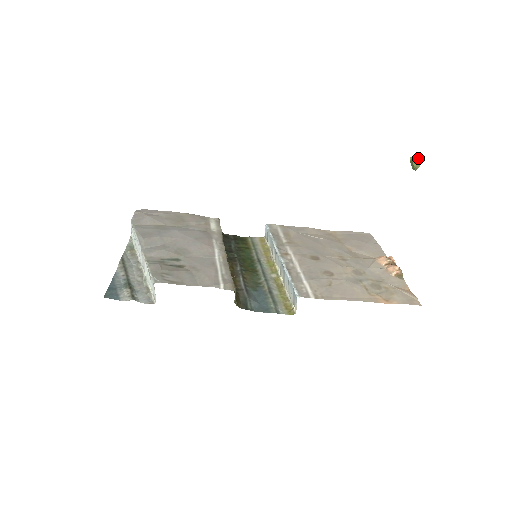
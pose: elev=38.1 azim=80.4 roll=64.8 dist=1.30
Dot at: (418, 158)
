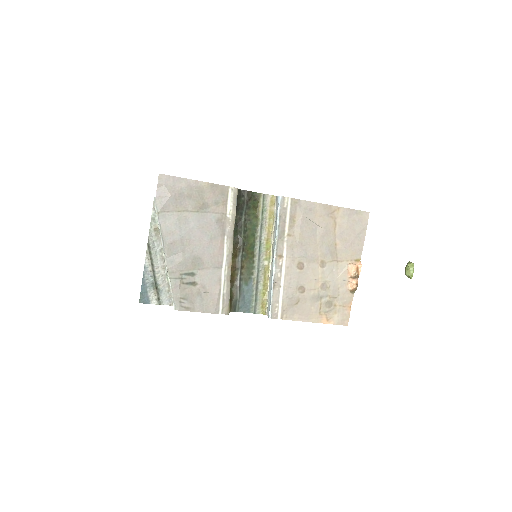
Dot at: (410, 276)
